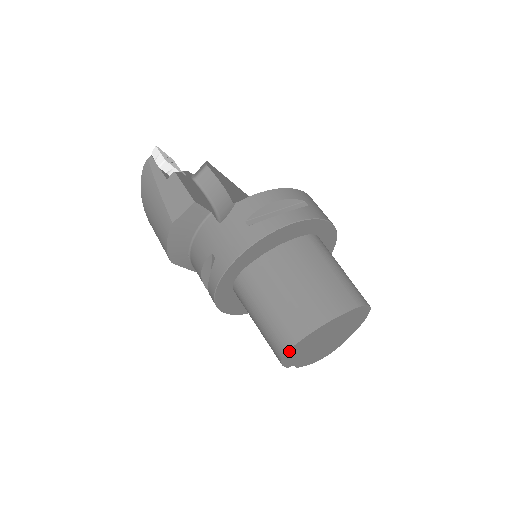
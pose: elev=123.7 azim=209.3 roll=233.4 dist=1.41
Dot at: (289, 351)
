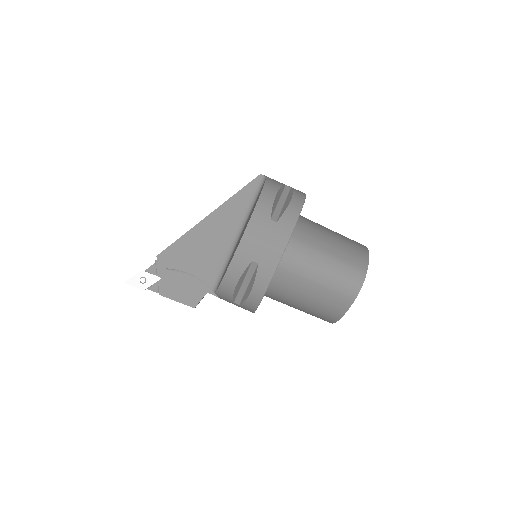
Dot at: occluded
